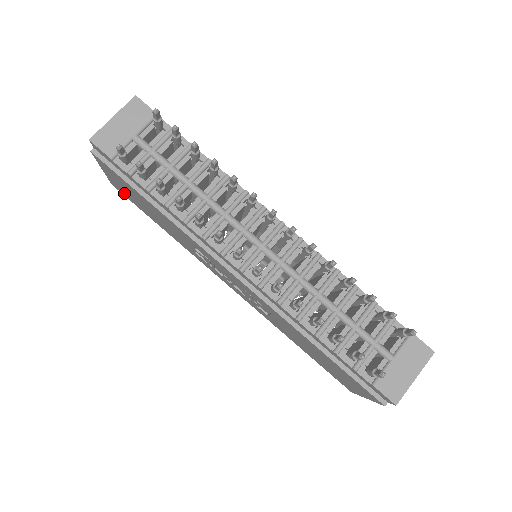
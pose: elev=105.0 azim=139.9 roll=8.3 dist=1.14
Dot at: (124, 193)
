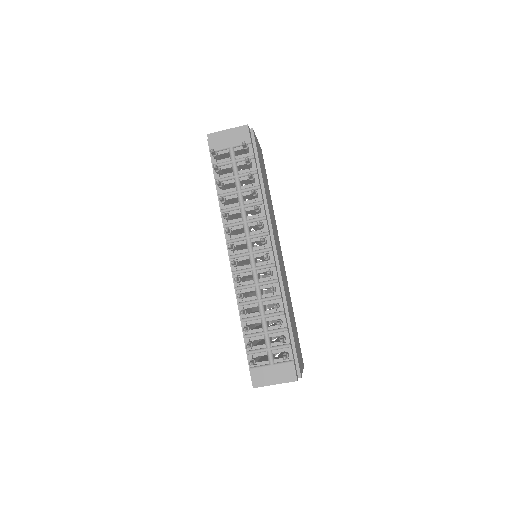
Dot at: occluded
